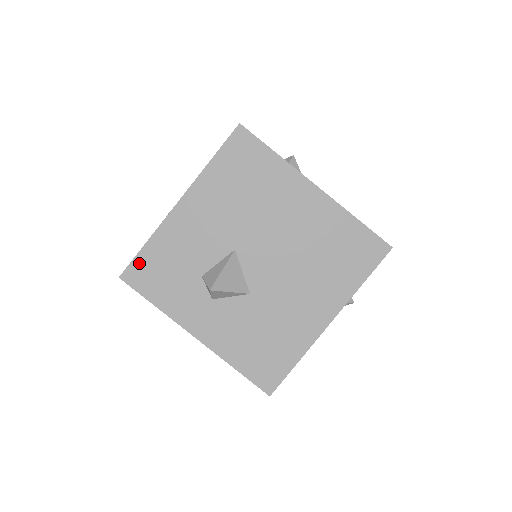
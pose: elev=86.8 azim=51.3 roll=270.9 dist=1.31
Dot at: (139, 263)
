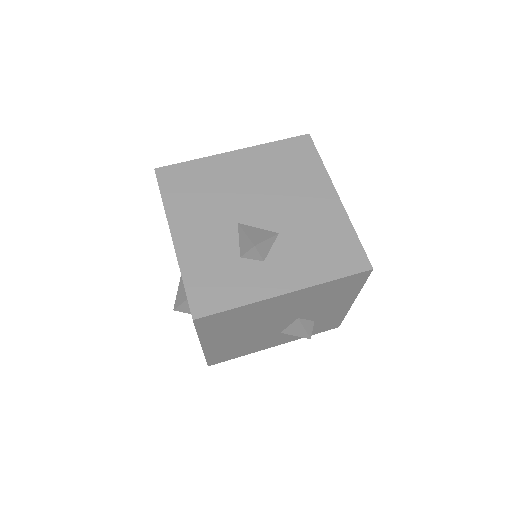
Dot at: (194, 296)
